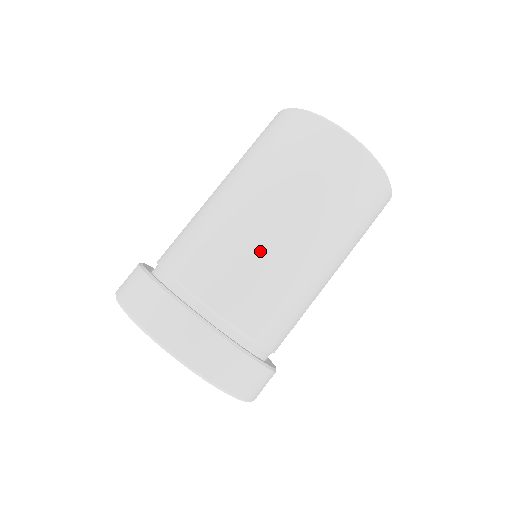
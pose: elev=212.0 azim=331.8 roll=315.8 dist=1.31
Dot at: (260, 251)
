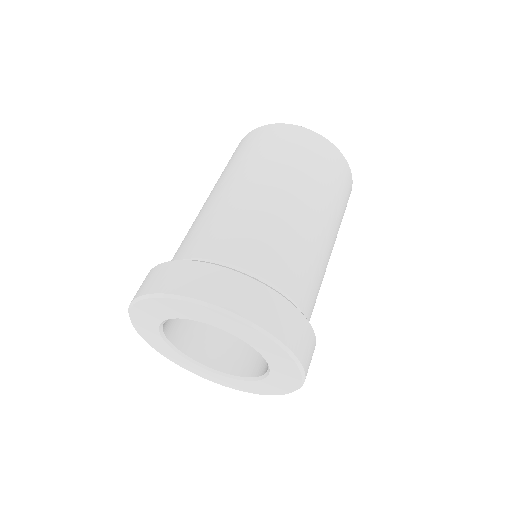
Dot at: (323, 265)
